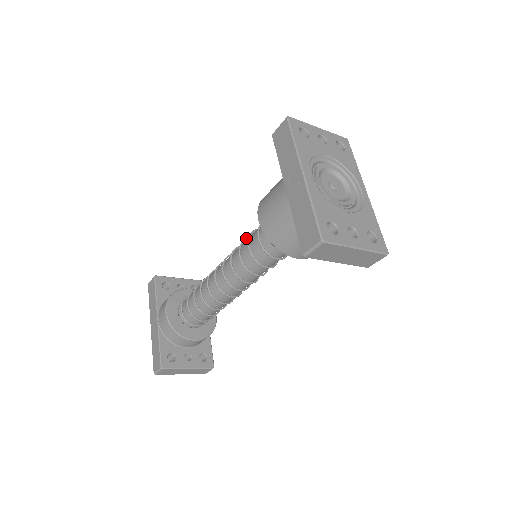
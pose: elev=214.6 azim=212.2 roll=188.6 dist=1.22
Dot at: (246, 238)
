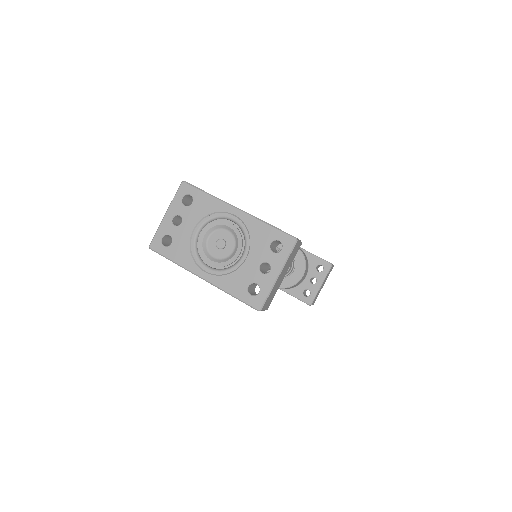
Dot at: occluded
